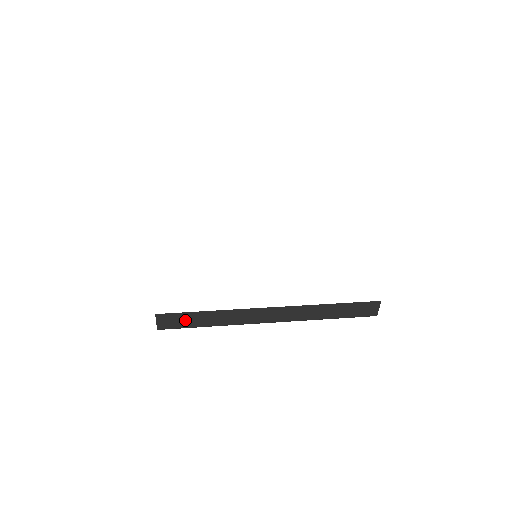
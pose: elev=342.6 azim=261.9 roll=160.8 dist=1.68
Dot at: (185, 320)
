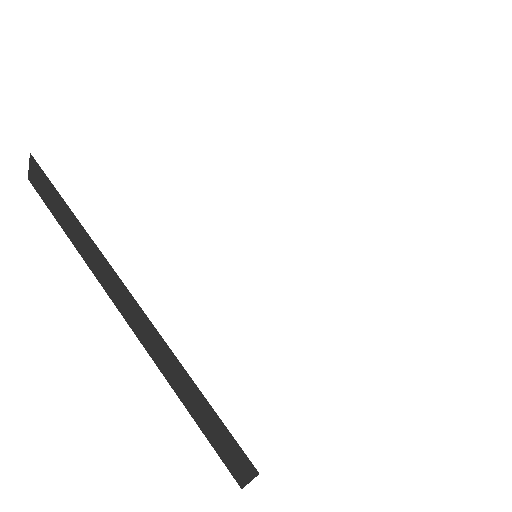
Dot at: (50, 195)
